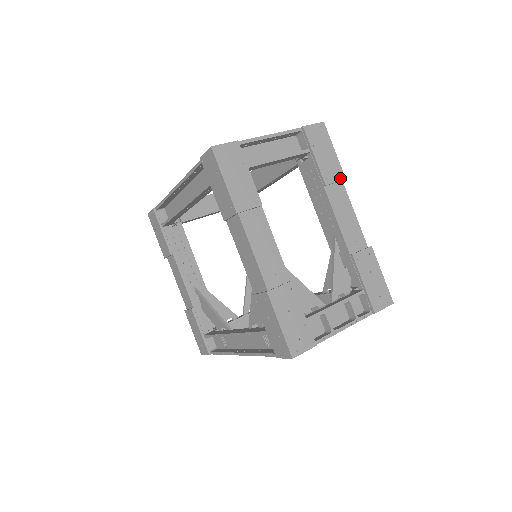
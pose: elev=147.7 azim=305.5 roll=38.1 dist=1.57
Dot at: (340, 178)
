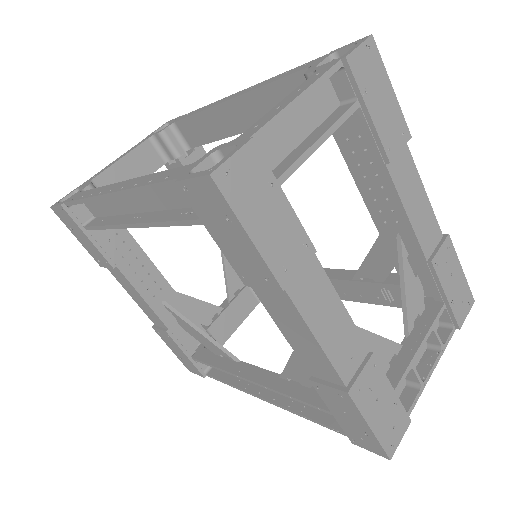
Dot at: (405, 139)
